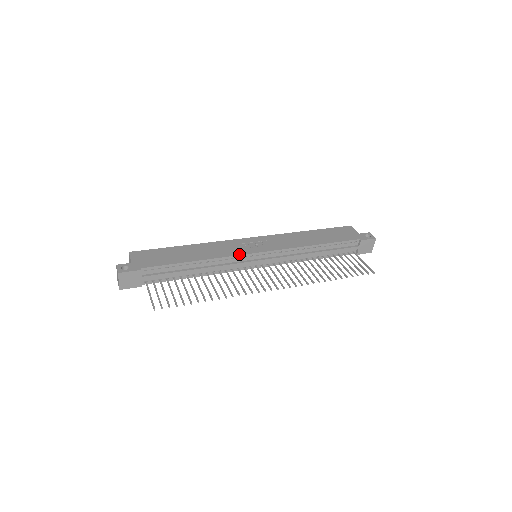
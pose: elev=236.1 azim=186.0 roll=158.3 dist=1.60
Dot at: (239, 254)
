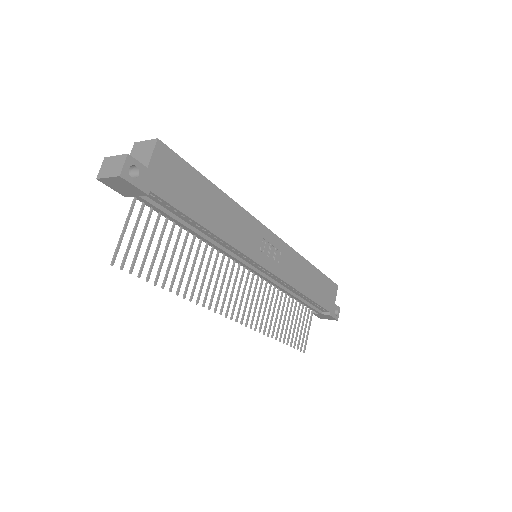
Dot at: (249, 255)
